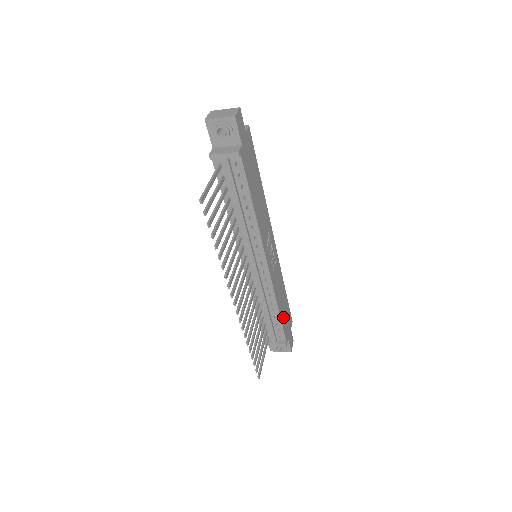
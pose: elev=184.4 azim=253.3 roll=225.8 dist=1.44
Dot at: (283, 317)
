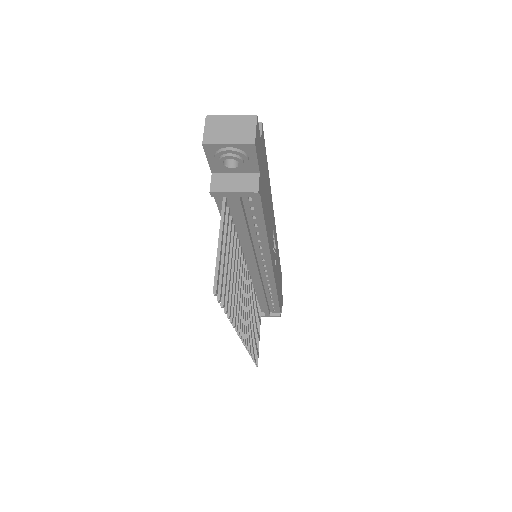
Dot at: (279, 294)
